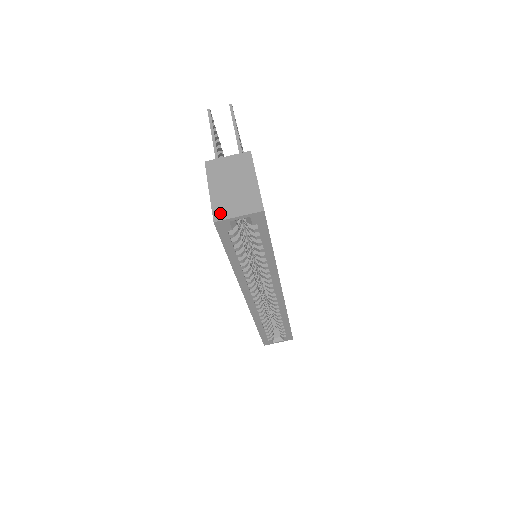
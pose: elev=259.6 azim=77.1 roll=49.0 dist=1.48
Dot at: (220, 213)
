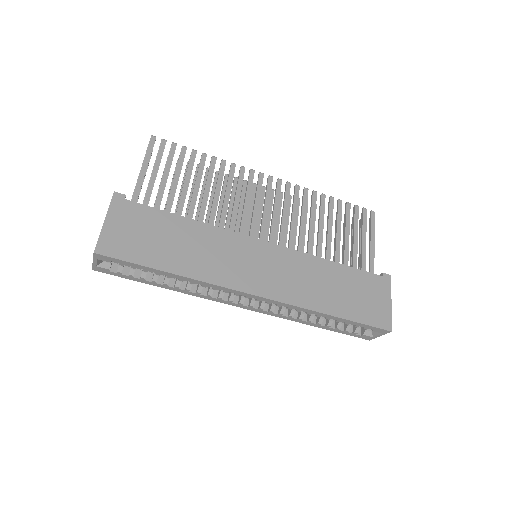
Dot at: occluded
